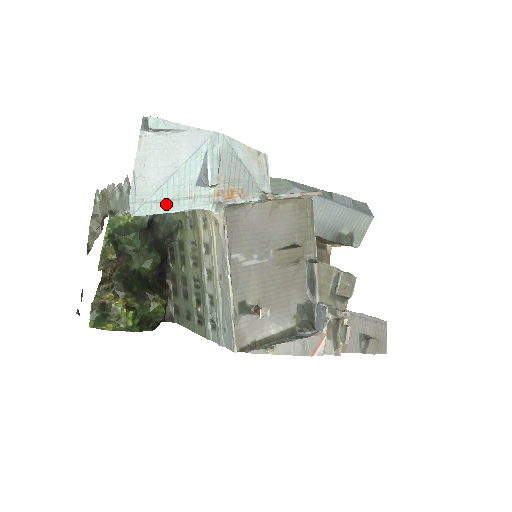
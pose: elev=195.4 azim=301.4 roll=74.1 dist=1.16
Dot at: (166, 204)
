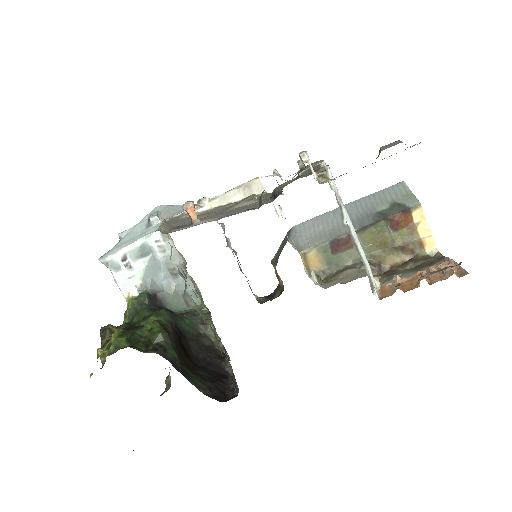
Dot at: (124, 245)
